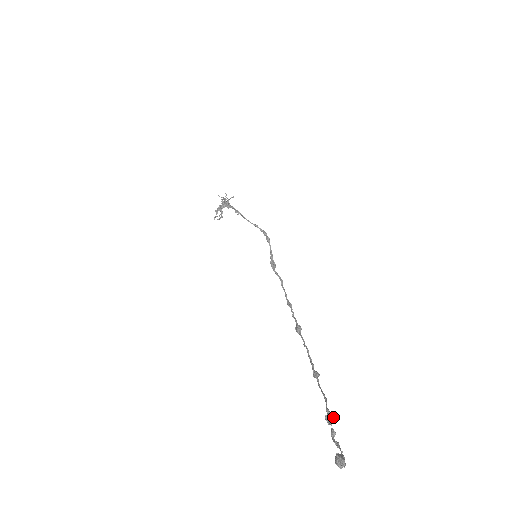
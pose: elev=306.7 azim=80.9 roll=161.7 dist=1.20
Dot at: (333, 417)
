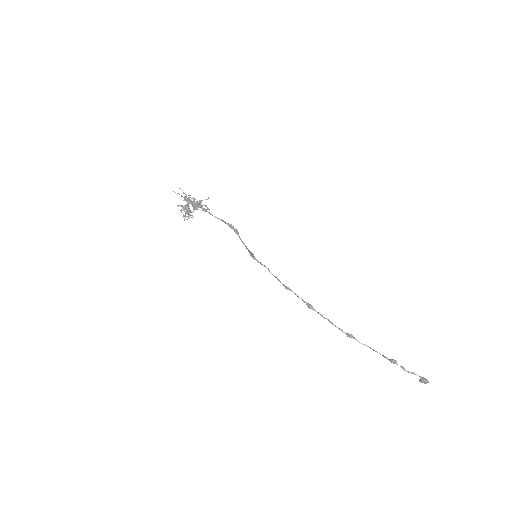
Dot at: occluded
